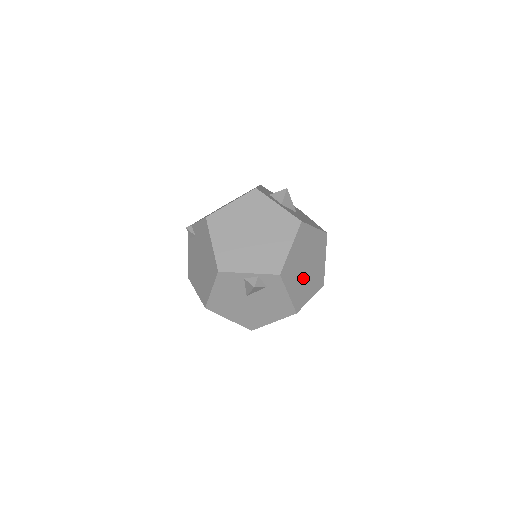
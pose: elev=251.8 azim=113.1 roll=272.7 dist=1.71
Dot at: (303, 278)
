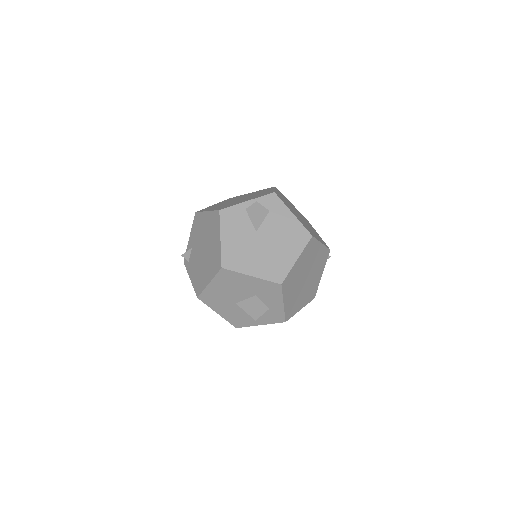
Dot at: occluded
